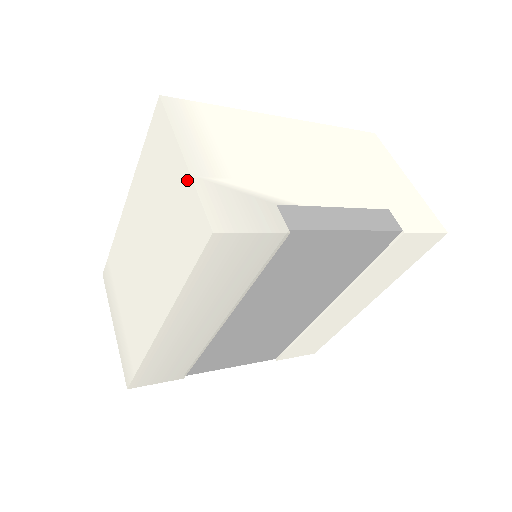
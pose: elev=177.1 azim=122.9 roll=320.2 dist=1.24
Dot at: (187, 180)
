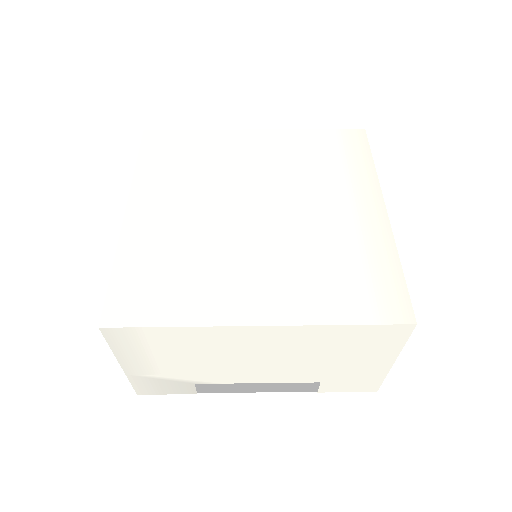
Dot at: occluded
